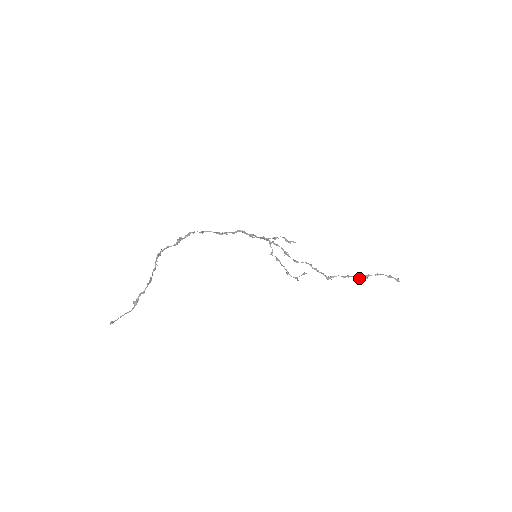
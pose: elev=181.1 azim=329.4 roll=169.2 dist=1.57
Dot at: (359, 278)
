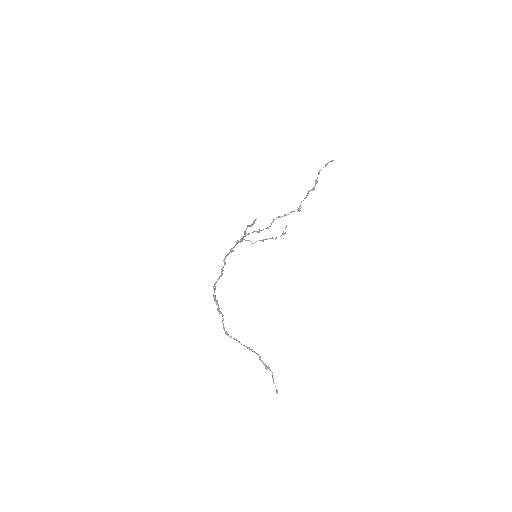
Dot at: (314, 188)
